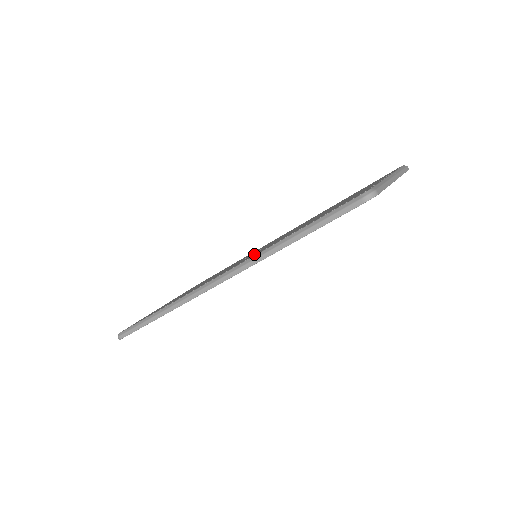
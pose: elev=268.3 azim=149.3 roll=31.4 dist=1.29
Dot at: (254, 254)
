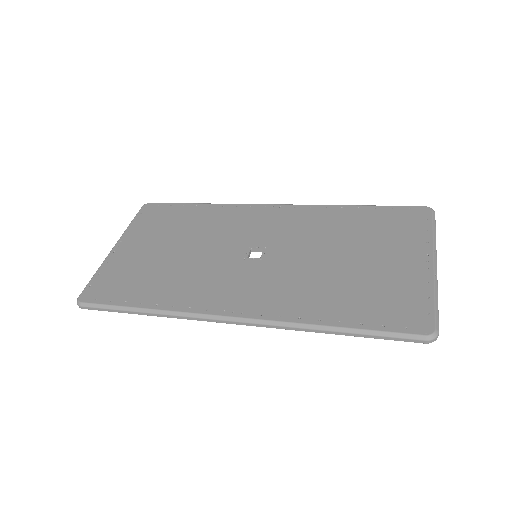
Dot at: (275, 296)
